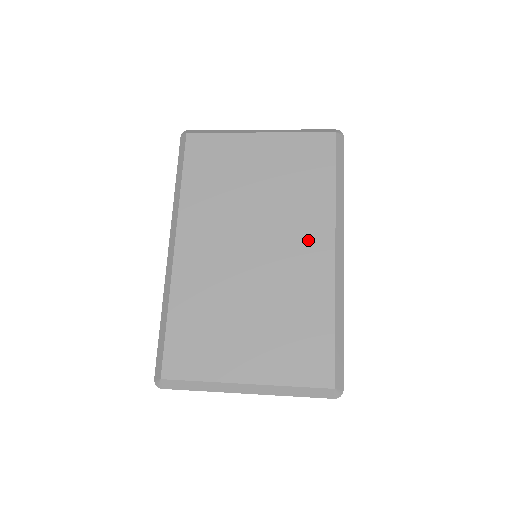
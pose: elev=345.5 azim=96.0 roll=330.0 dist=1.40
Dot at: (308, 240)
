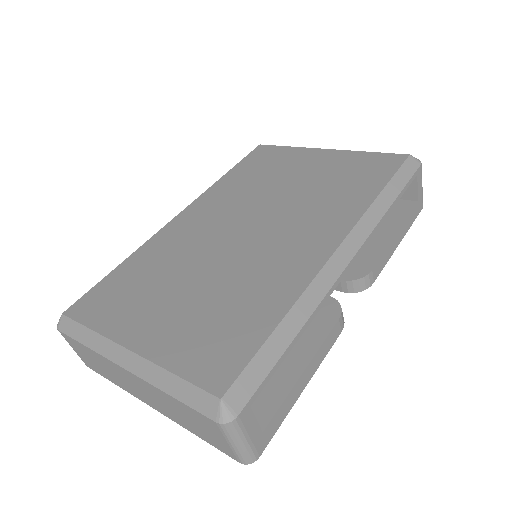
Dot at: (311, 233)
